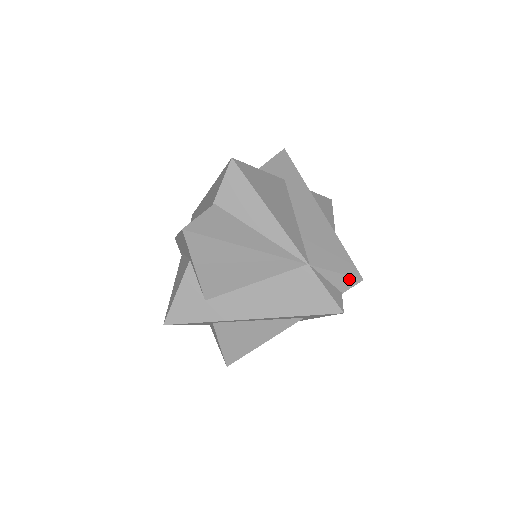
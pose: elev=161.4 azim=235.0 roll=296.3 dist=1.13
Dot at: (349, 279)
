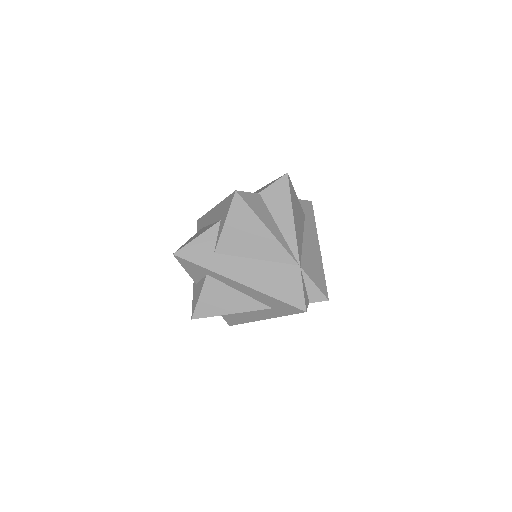
Dot at: (320, 294)
